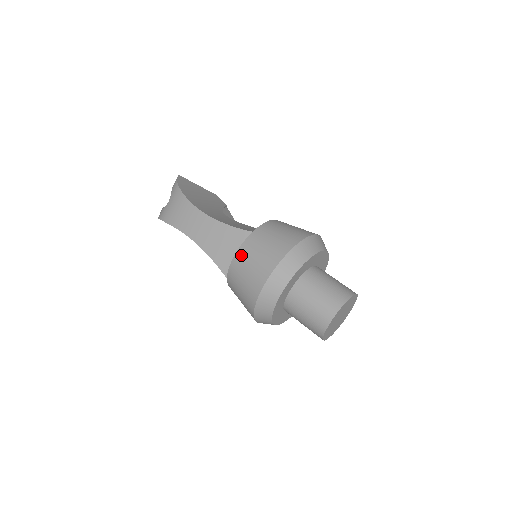
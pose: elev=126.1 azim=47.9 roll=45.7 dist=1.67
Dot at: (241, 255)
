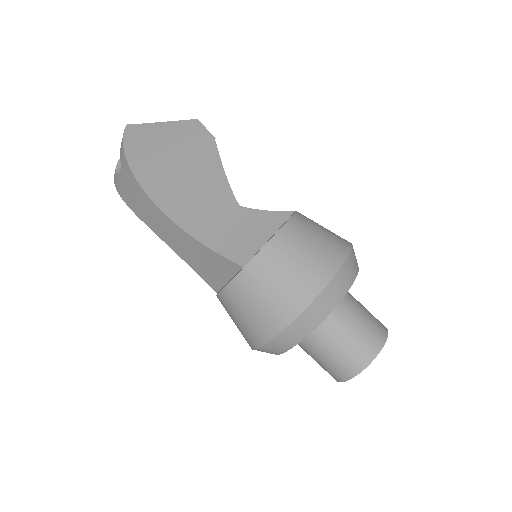
Dot at: (229, 297)
